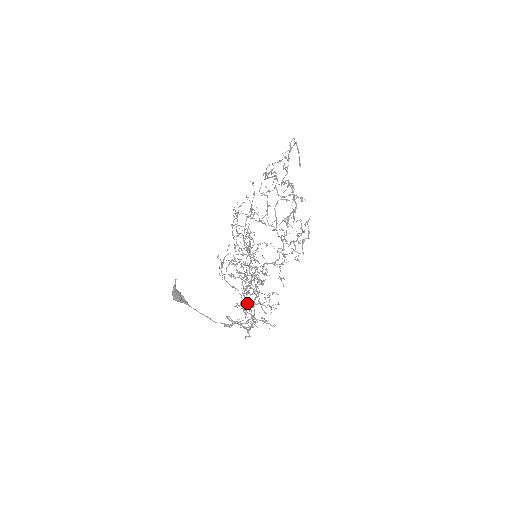
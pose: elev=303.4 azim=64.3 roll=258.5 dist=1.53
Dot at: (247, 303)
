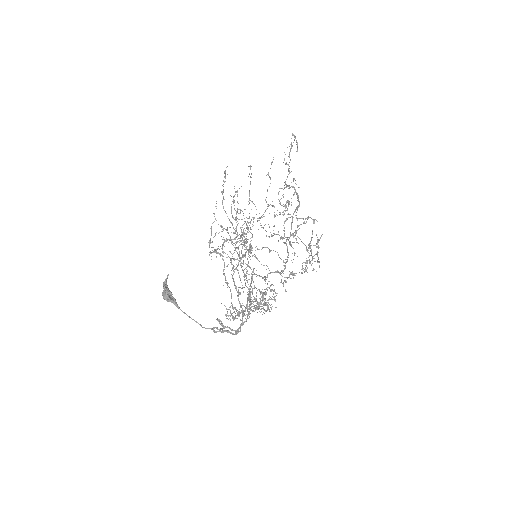
Dot at: (236, 287)
